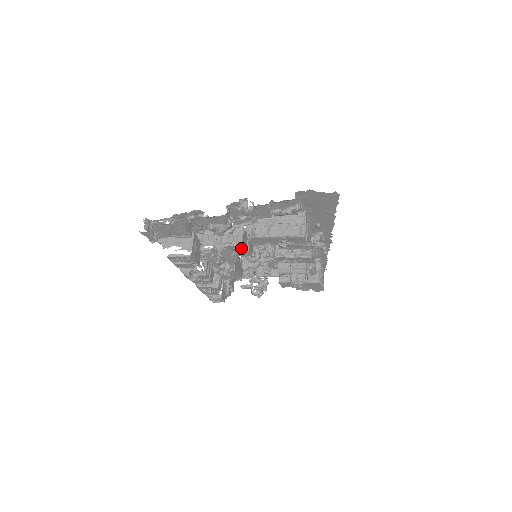
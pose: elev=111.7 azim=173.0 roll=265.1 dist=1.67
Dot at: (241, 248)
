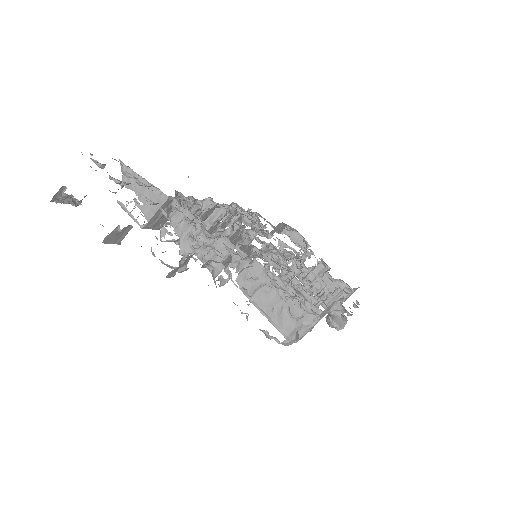
Dot at: occluded
